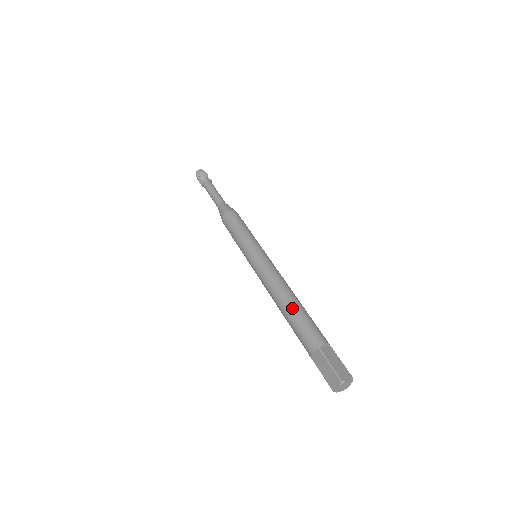
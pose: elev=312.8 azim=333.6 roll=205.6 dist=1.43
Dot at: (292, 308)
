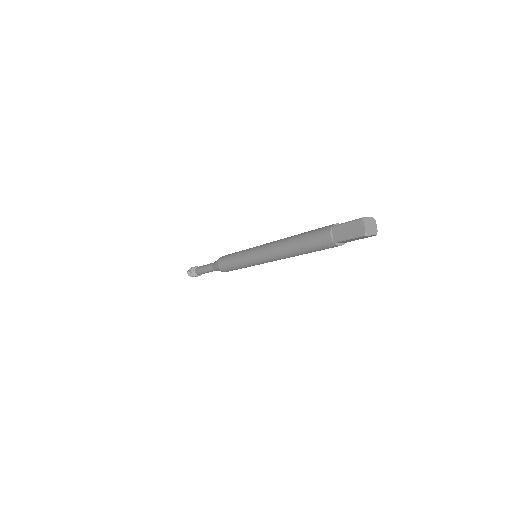
Dot at: (297, 236)
